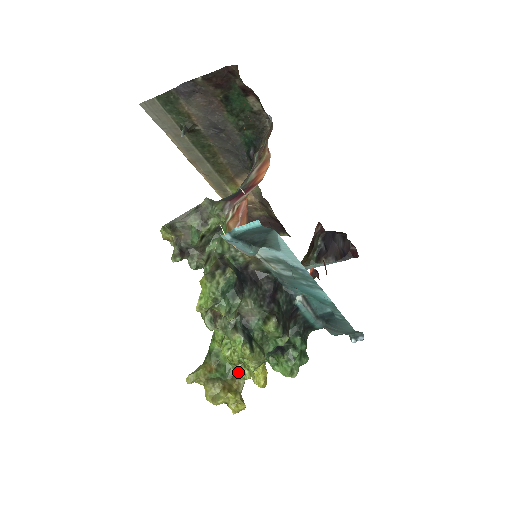
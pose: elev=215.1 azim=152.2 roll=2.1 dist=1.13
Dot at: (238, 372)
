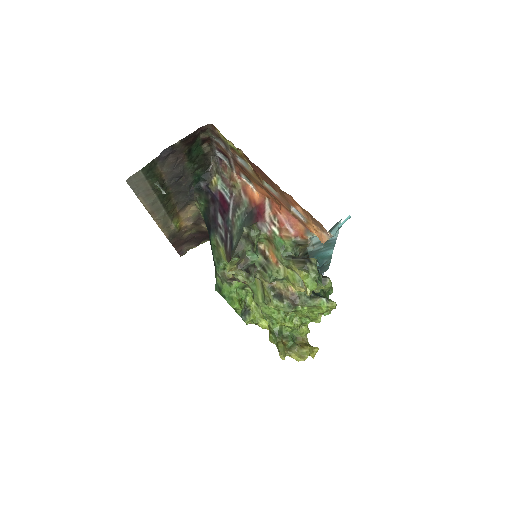
Dot at: (302, 332)
